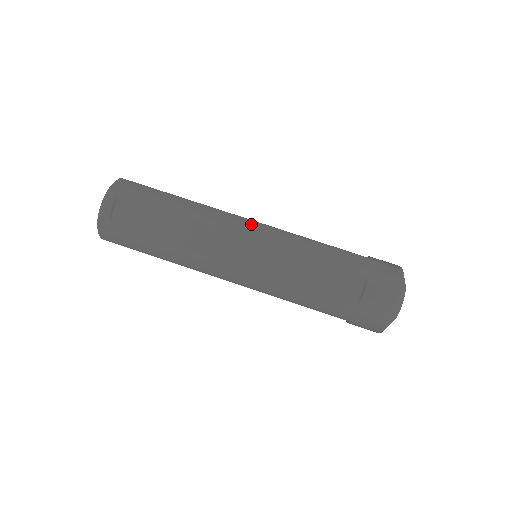
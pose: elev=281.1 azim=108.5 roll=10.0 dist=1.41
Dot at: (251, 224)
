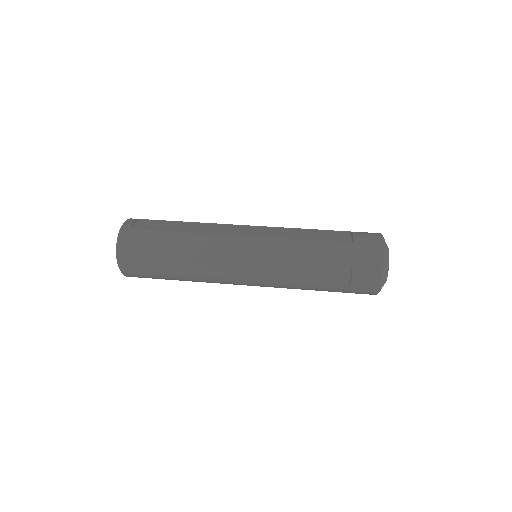
Dot at: occluded
